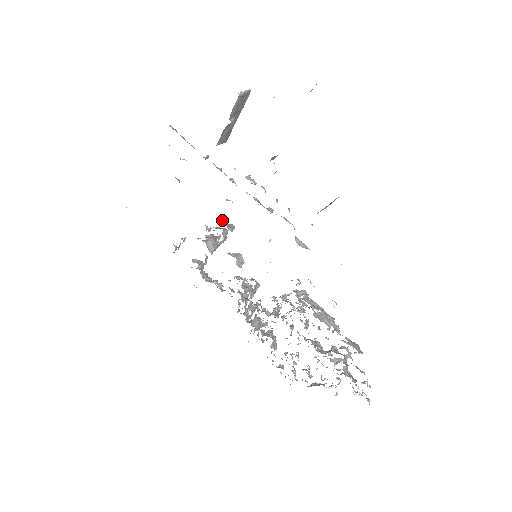
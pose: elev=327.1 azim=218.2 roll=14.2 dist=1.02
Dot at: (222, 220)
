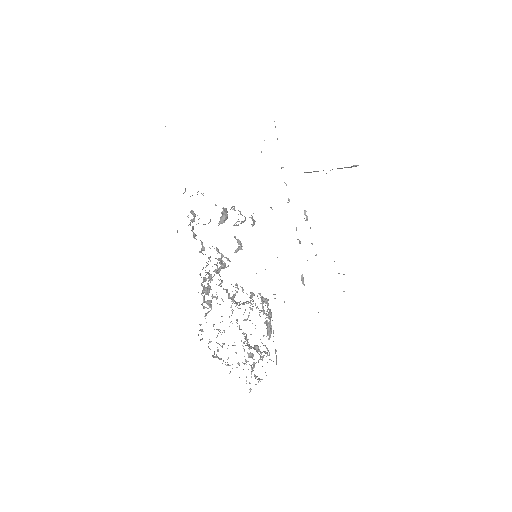
Dot at: occluded
